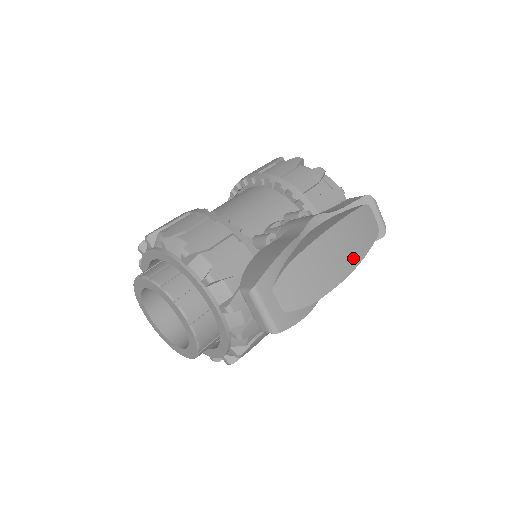
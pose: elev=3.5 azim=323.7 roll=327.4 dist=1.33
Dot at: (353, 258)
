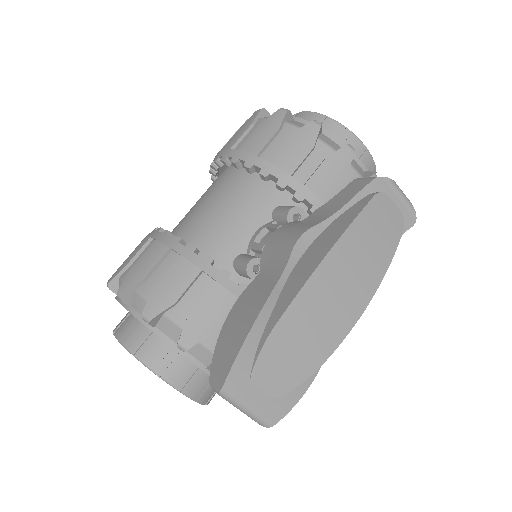
Dot at: (366, 285)
